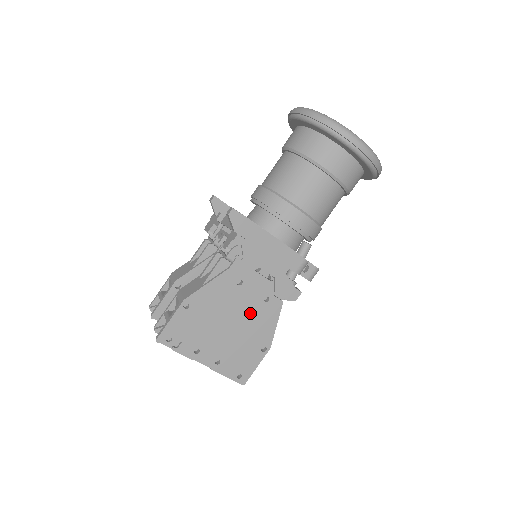
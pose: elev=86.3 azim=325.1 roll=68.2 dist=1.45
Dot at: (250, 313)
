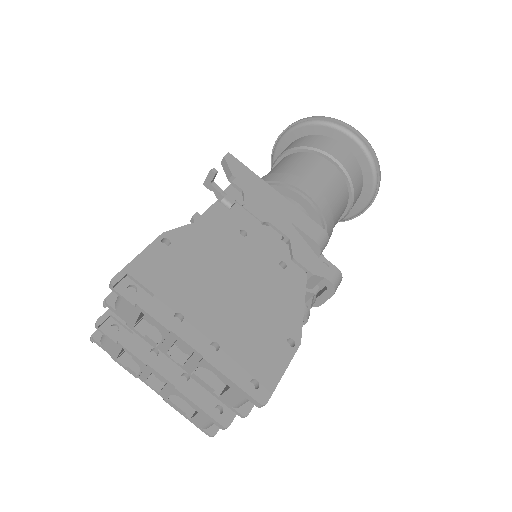
Dot at: (262, 278)
